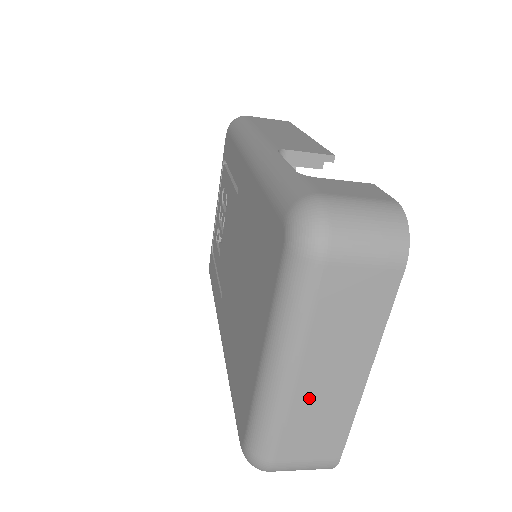
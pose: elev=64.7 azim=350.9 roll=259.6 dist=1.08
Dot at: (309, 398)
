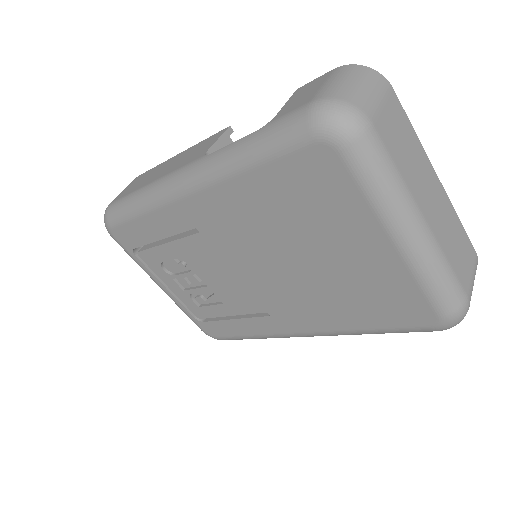
Dot at: (440, 229)
